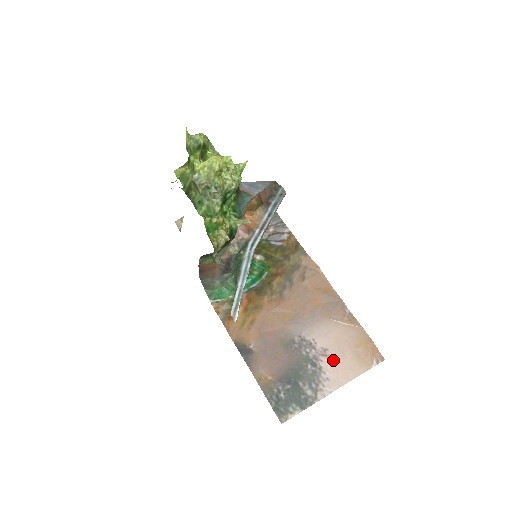
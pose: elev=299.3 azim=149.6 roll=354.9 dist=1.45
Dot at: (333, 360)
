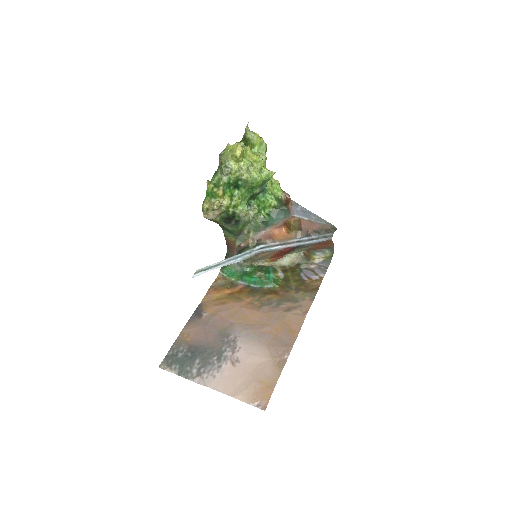
Dot at: (233, 371)
